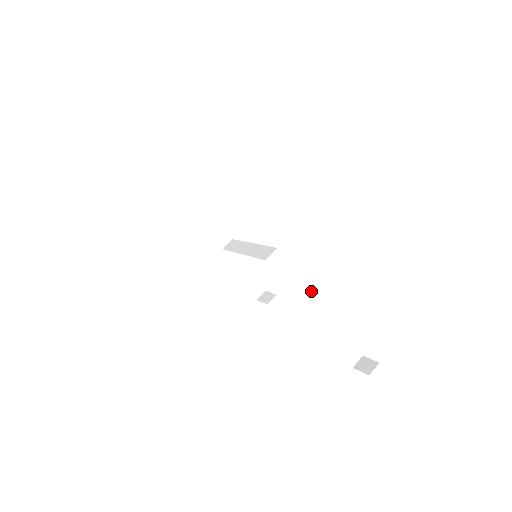
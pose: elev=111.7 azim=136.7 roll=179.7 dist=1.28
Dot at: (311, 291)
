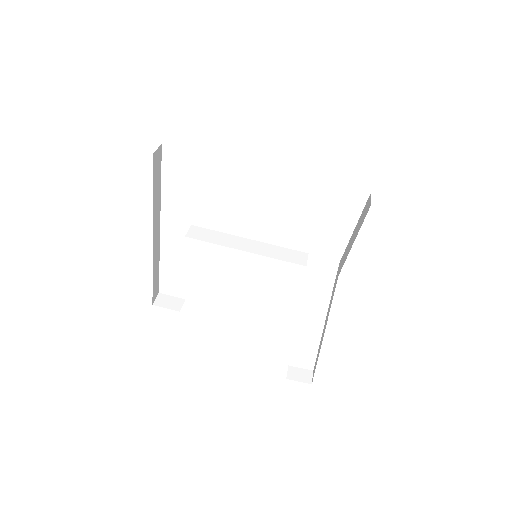
Dot at: occluded
